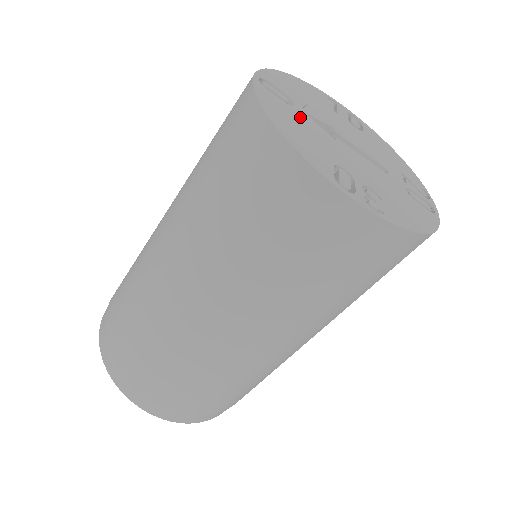
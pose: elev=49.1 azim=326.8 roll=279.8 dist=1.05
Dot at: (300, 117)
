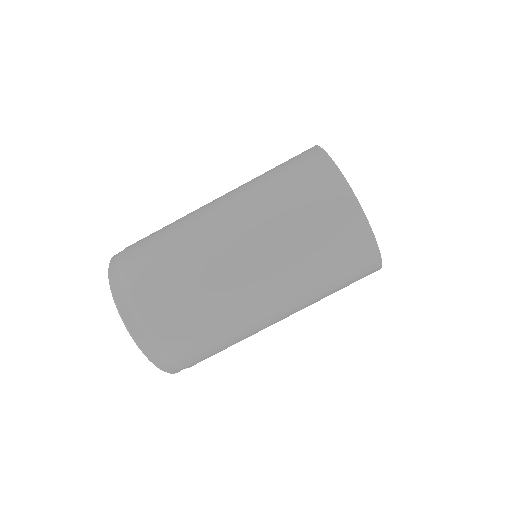
Dot at: occluded
